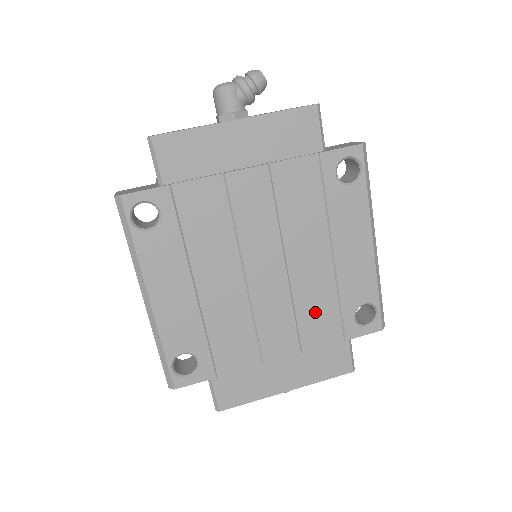
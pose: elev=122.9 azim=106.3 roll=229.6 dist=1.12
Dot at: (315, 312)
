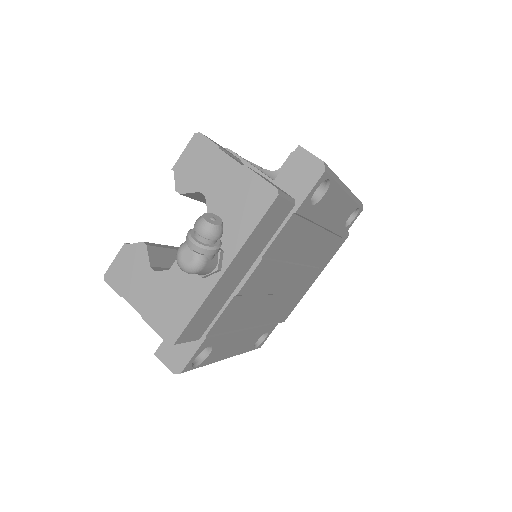
Dot at: (321, 252)
